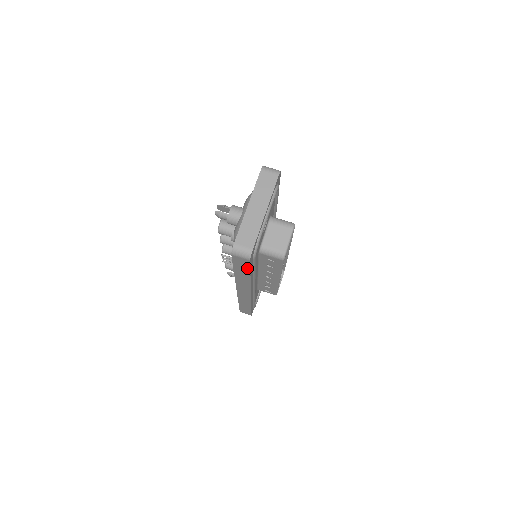
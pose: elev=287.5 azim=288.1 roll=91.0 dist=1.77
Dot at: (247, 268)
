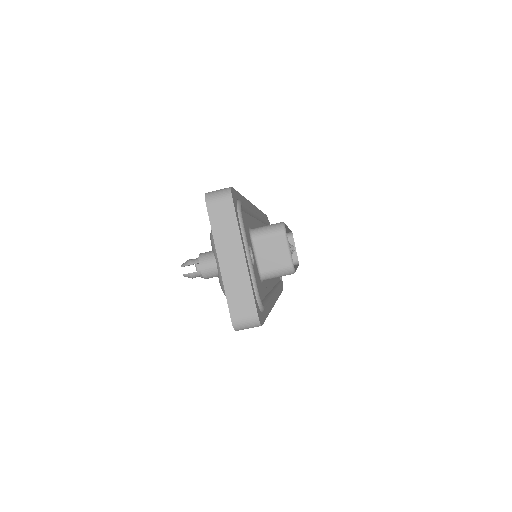
Dot at: occluded
